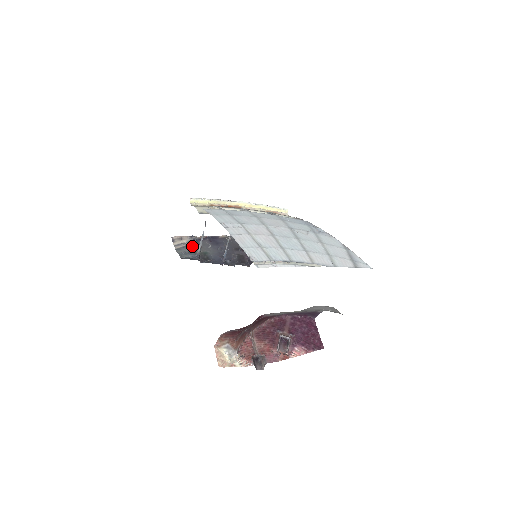
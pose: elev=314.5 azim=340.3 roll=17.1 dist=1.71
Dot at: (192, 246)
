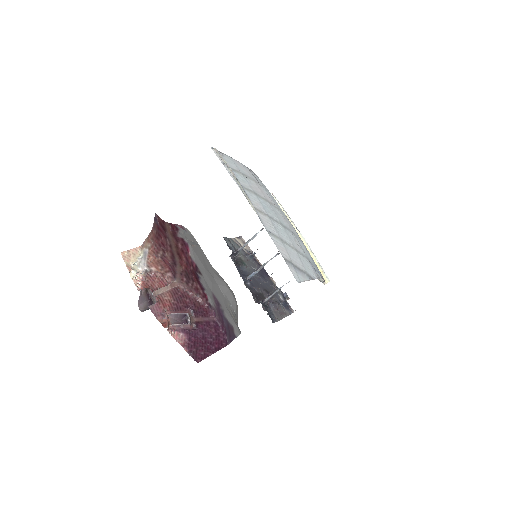
Dot at: (244, 252)
